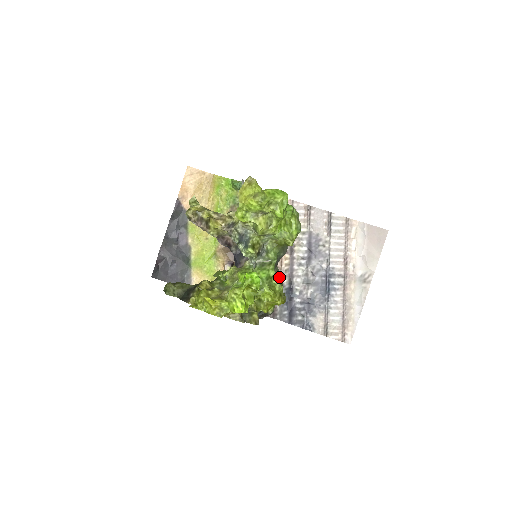
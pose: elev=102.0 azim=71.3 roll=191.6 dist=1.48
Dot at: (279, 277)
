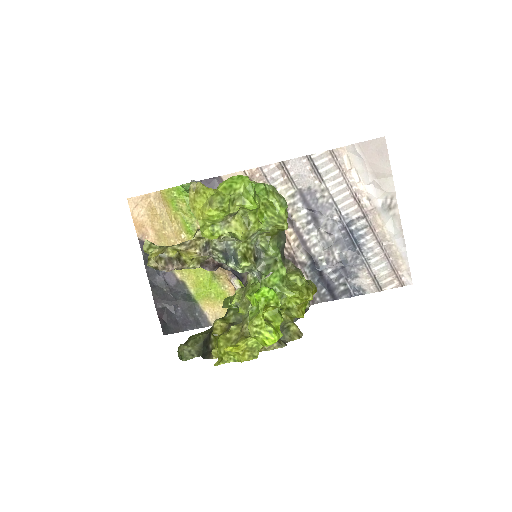
Dot at: (294, 268)
